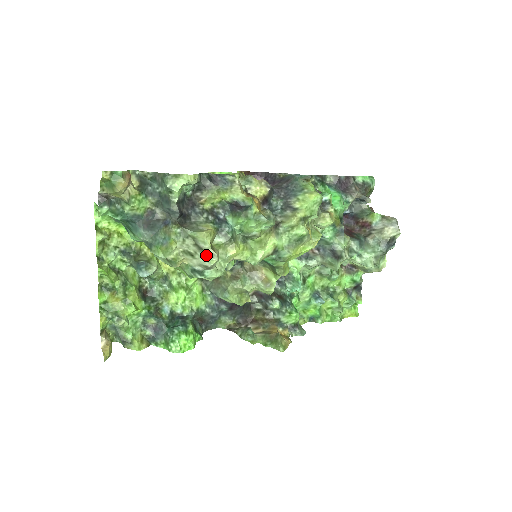
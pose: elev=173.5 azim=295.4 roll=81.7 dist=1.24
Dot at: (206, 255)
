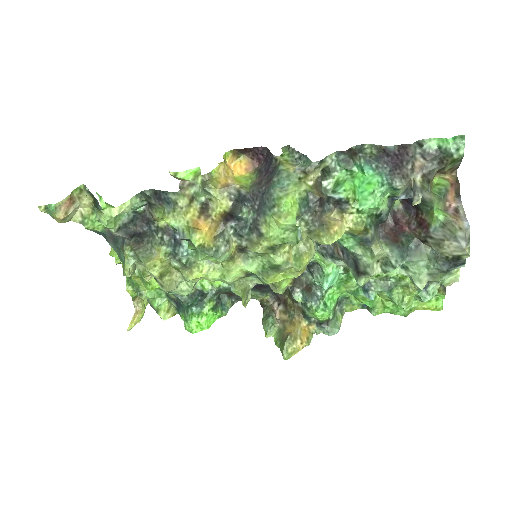
Dot at: occluded
